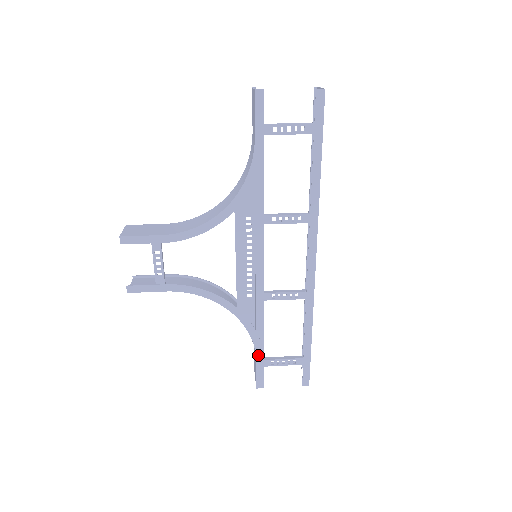
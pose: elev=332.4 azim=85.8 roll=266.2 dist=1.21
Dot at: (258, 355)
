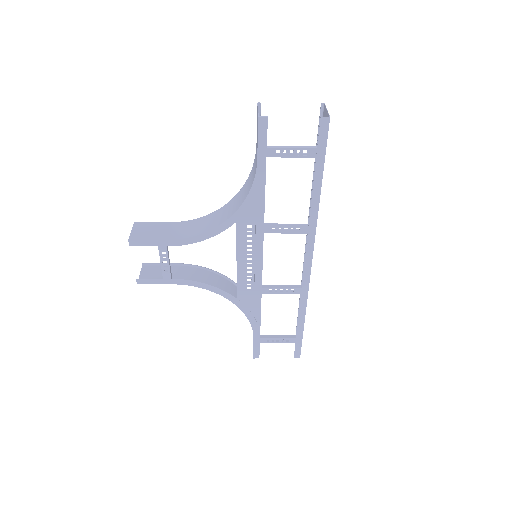
Dot at: (255, 334)
